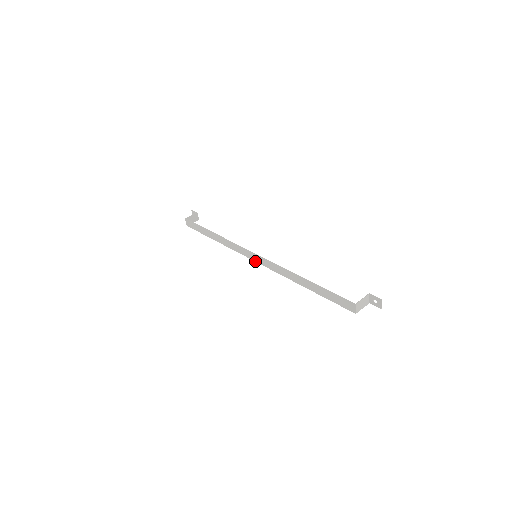
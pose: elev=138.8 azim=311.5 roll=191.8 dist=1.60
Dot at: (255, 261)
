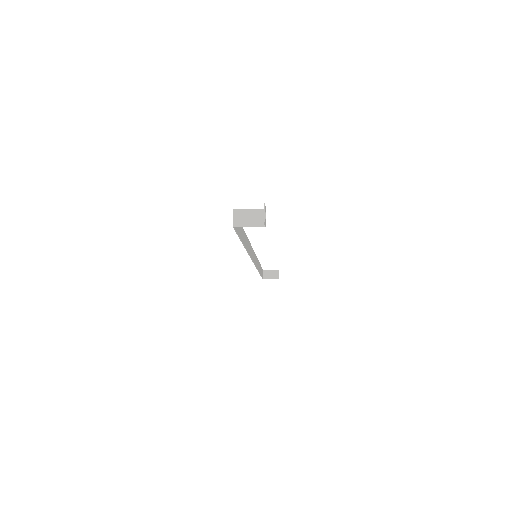
Dot at: (253, 261)
